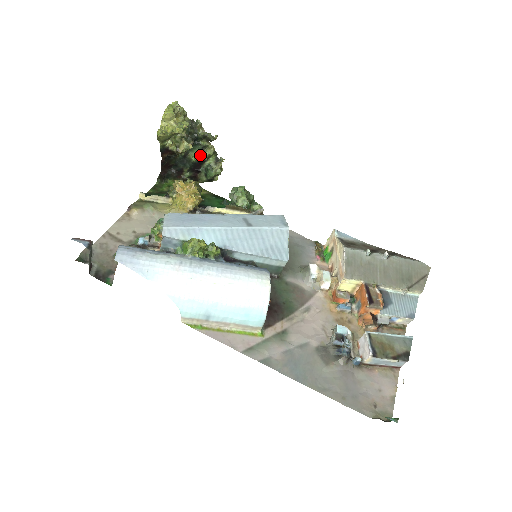
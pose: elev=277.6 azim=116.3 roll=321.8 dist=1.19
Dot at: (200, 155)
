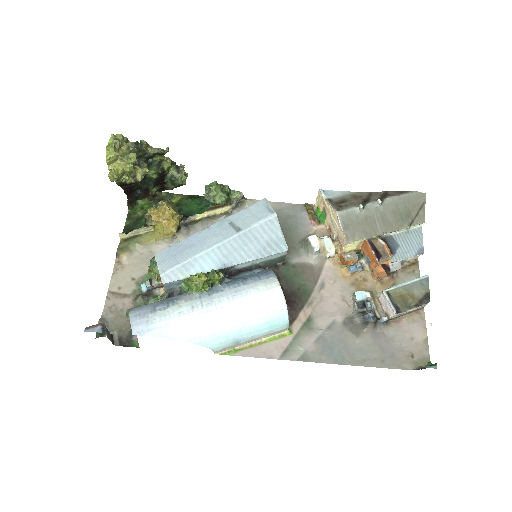
Dot at: (159, 171)
